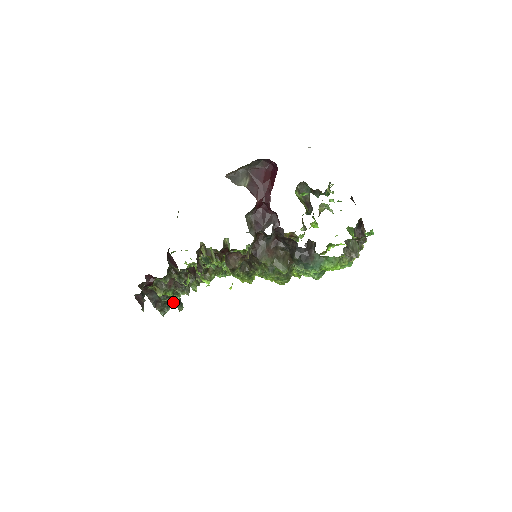
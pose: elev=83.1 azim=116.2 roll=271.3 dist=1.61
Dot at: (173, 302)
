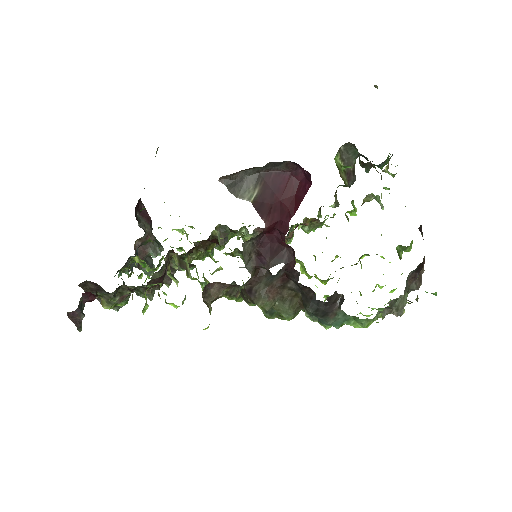
Dot at: (140, 269)
